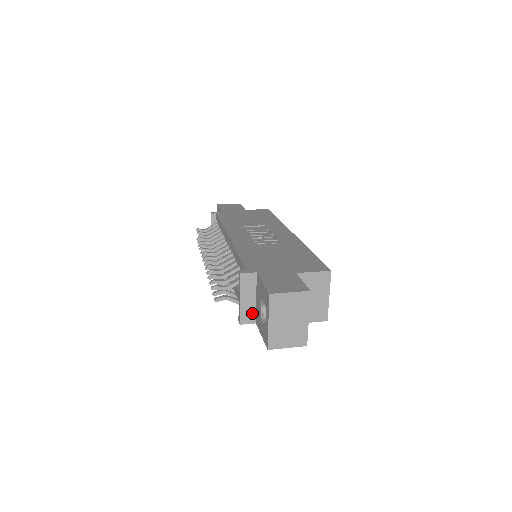
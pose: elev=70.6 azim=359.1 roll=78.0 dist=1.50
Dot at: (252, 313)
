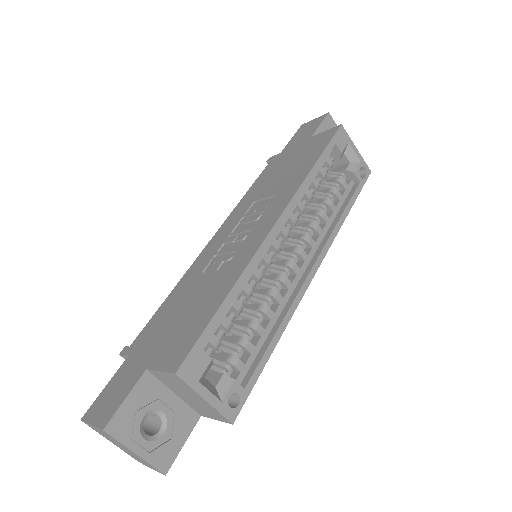
Dot at: occluded
